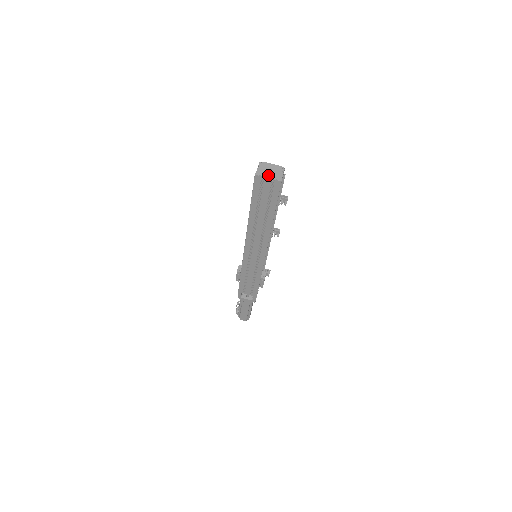
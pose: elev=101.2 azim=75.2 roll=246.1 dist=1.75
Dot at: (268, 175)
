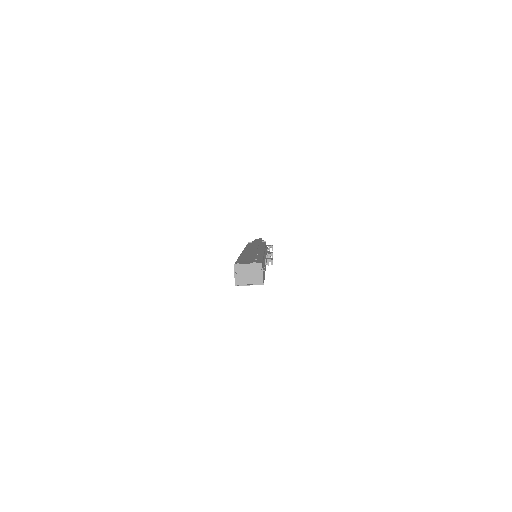
Dot at: (248, 282)
